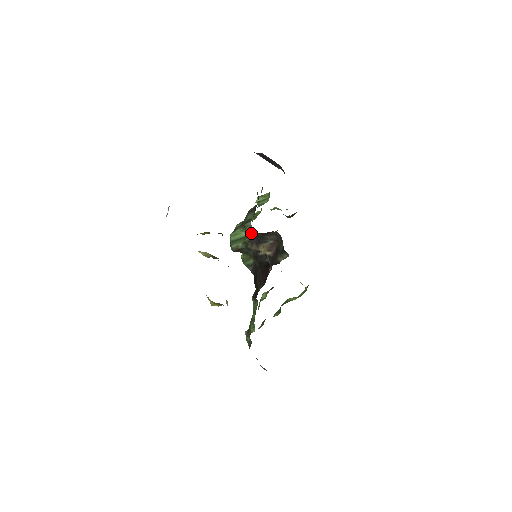
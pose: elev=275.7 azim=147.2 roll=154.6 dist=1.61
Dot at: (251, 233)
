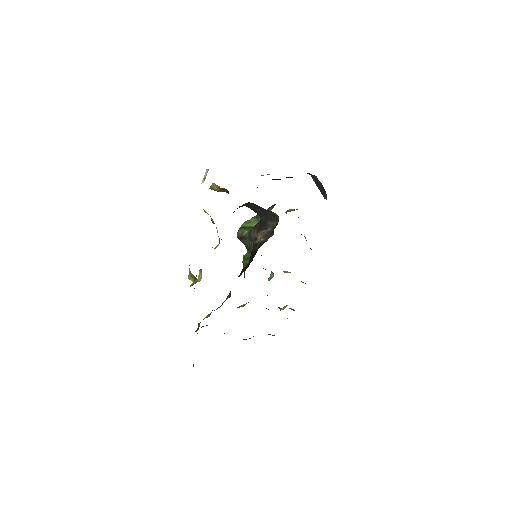
Dot at: (257, 212)
